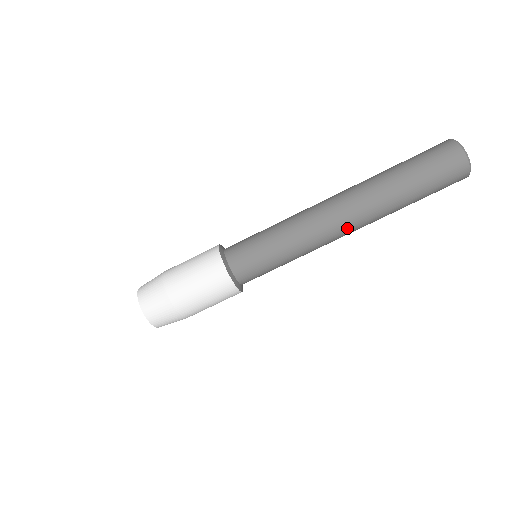
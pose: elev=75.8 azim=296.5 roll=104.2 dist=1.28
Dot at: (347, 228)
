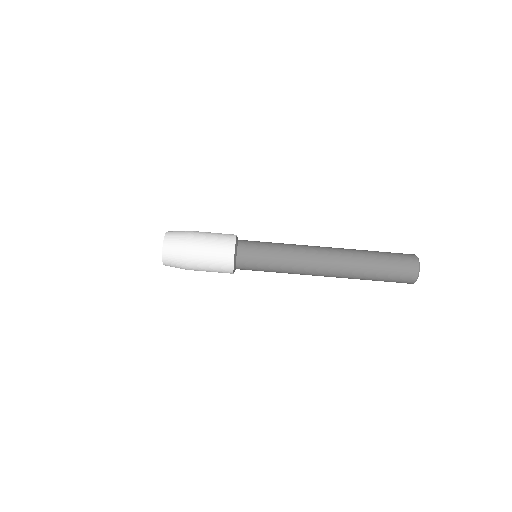
Dot at: occluded
